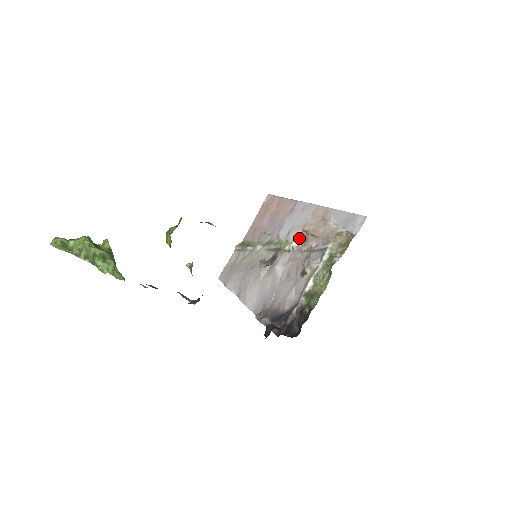
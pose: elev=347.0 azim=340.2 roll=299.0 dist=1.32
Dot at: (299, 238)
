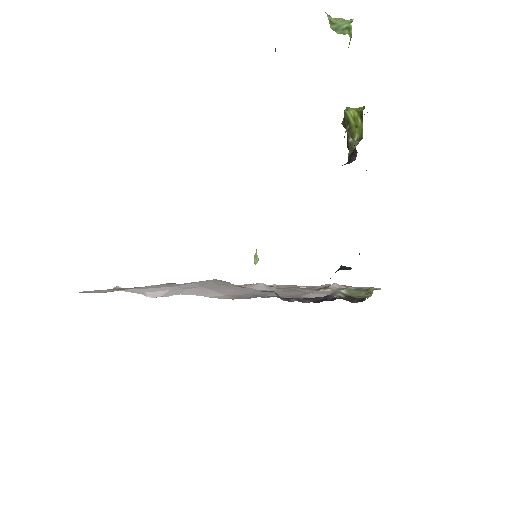
Dot at: occluded
